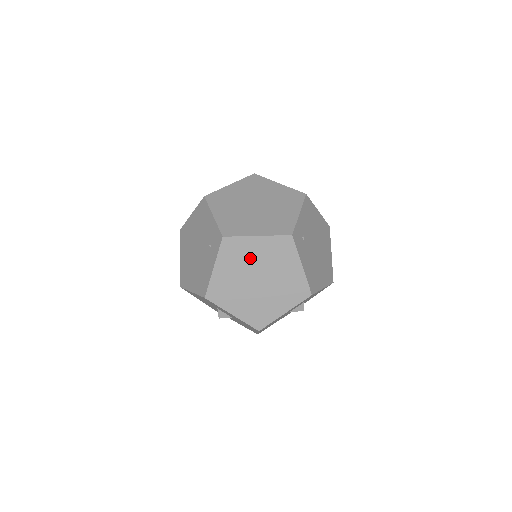
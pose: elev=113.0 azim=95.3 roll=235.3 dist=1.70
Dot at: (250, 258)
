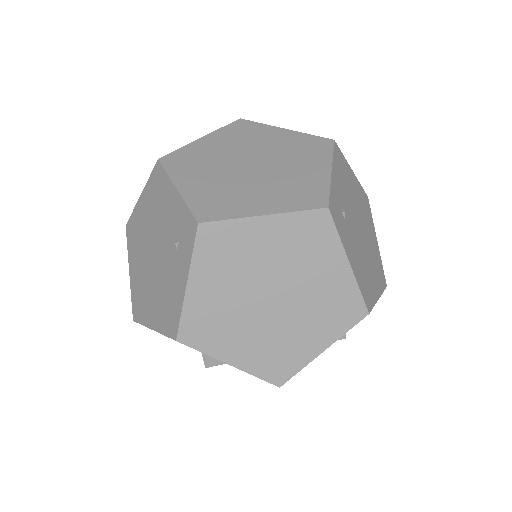
Dot at: (253, 259)
